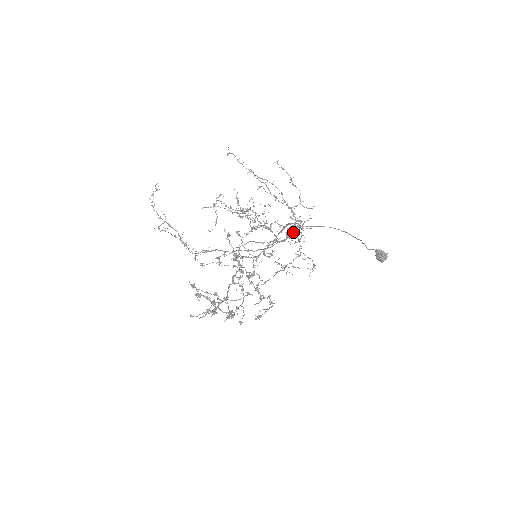
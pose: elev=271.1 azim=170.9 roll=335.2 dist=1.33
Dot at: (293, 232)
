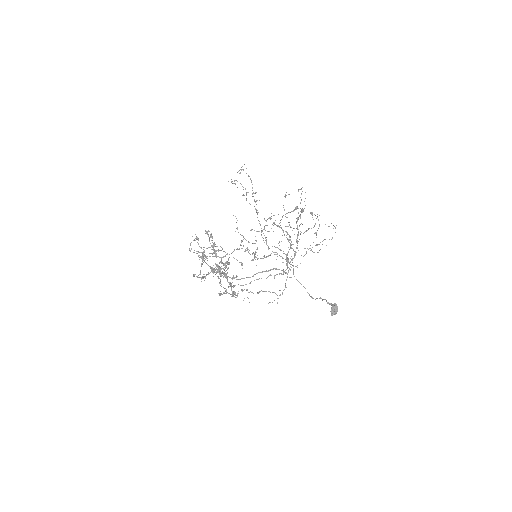
Dot at: (289, 262)
